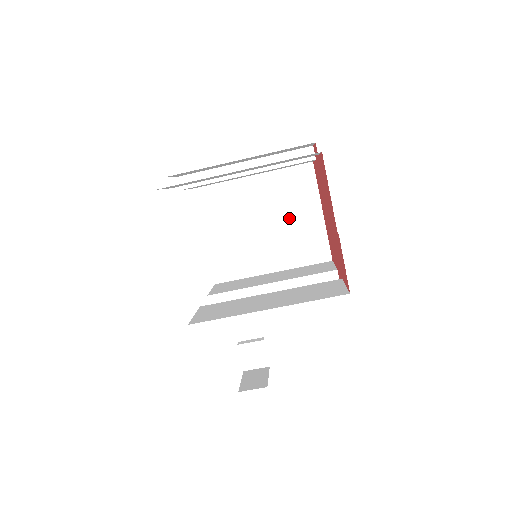
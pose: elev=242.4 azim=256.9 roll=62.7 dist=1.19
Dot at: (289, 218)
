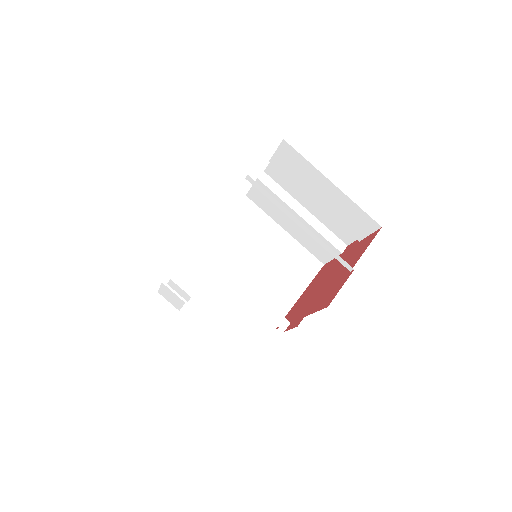
Dot at: (279, 275)
